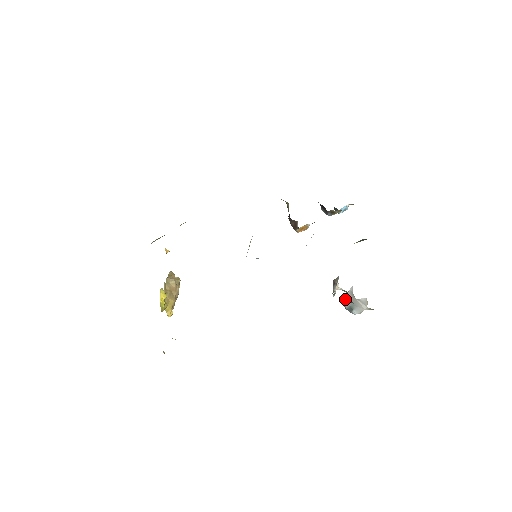
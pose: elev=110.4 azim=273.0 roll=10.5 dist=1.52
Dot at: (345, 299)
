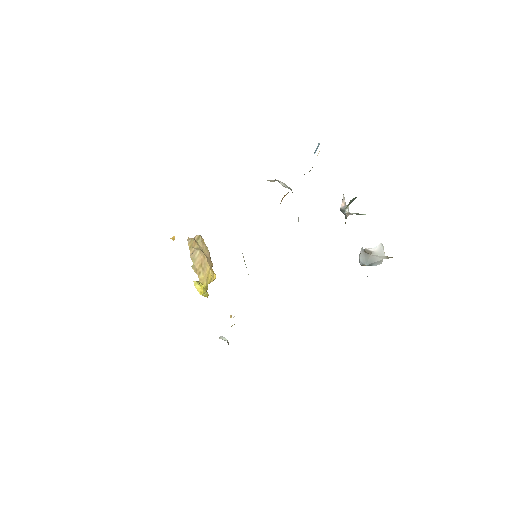
Dot at: (360, 262)
